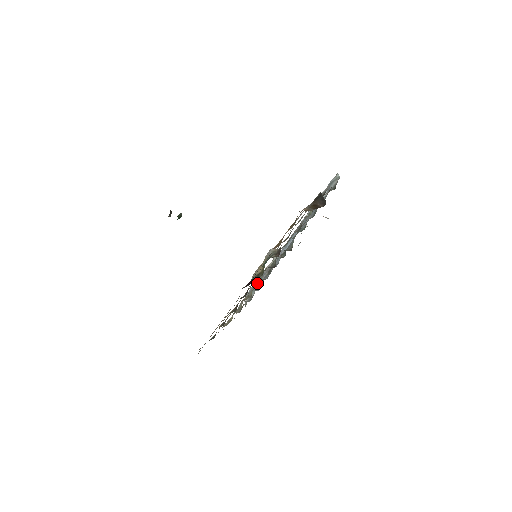
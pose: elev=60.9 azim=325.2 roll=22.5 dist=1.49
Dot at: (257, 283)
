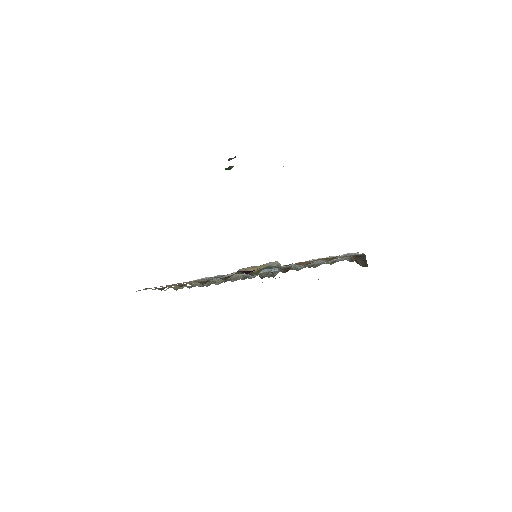
Dot at: (233, 278)
